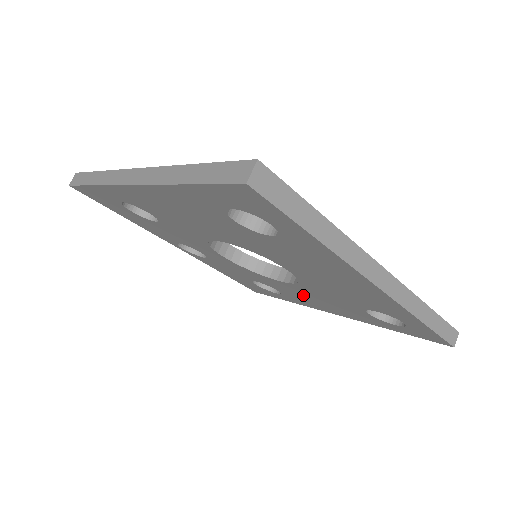
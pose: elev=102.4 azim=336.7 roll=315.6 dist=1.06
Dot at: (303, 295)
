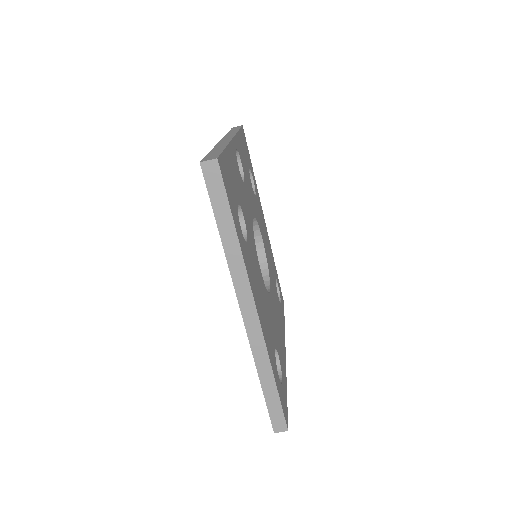
Dot at: occluded
